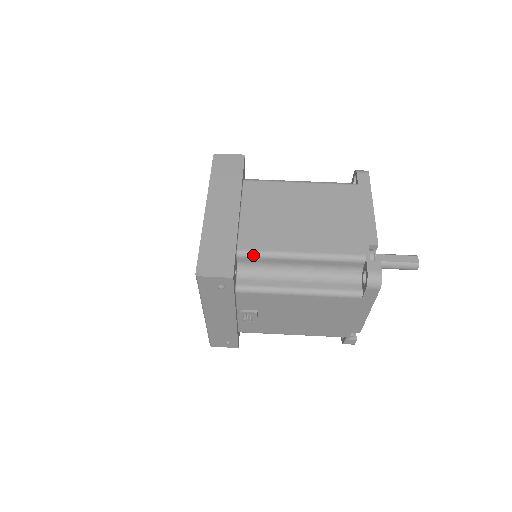
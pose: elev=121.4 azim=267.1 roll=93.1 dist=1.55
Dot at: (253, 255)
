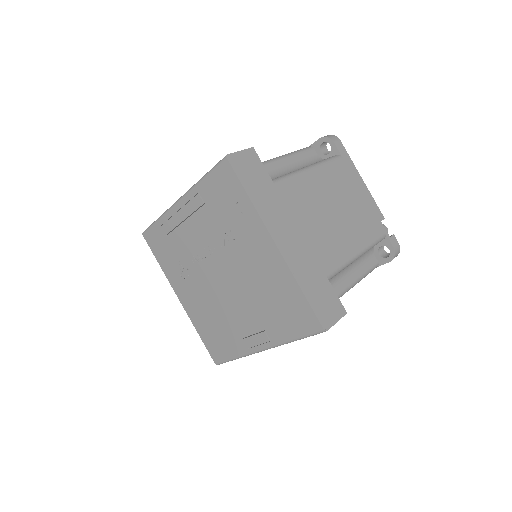
Dot at: (333, 276)
